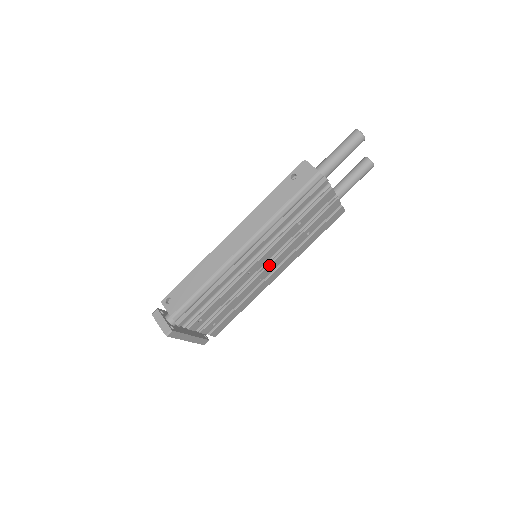
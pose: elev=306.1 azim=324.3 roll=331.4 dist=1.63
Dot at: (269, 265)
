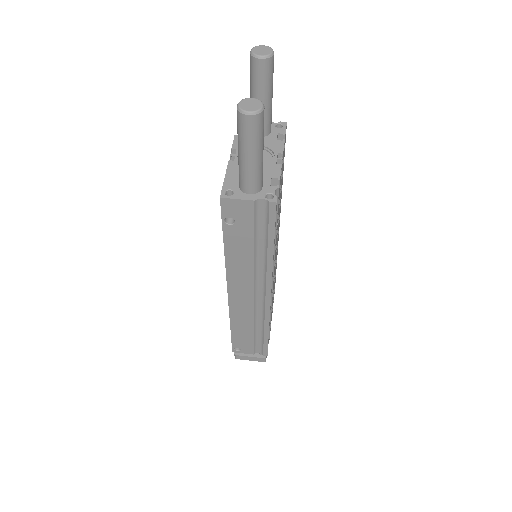
Dot at: (276, 250)
